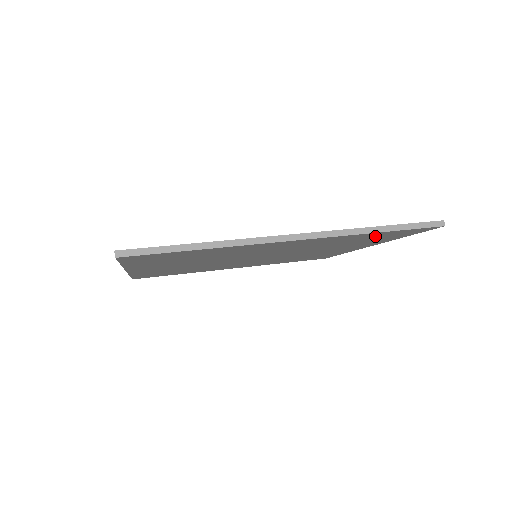
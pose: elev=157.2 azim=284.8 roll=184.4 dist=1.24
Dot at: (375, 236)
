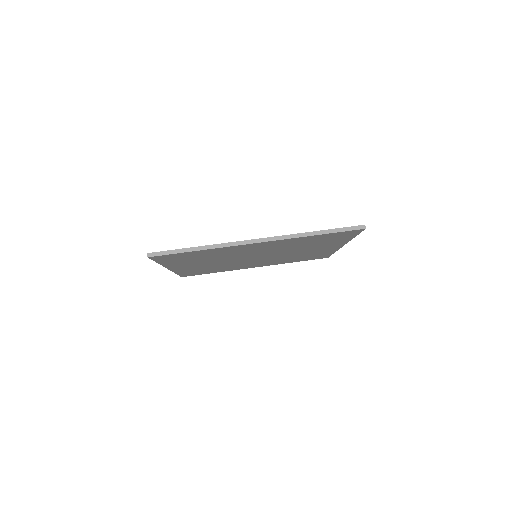
Dot at: (322, 238)
